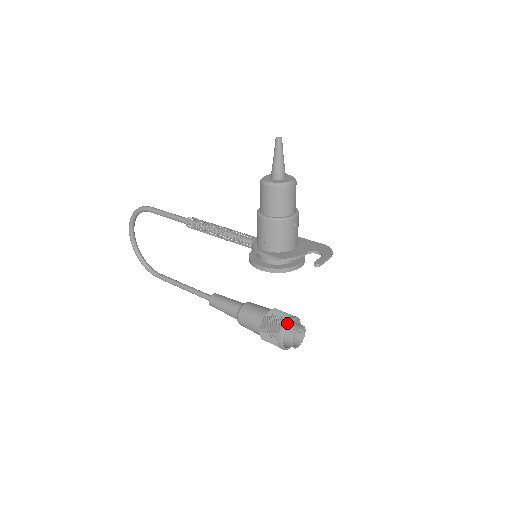
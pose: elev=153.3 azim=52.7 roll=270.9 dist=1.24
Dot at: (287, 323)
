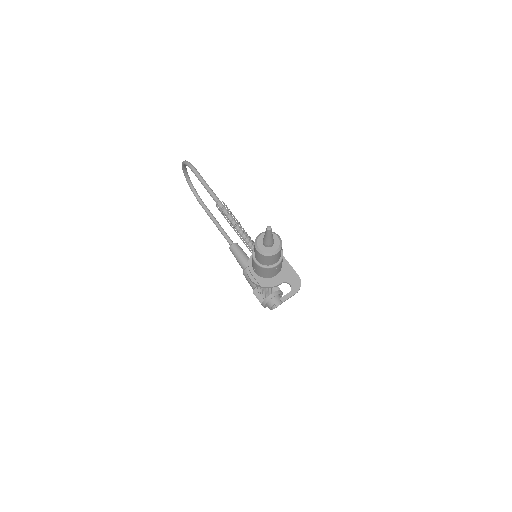
Dot at: (269, 298)
